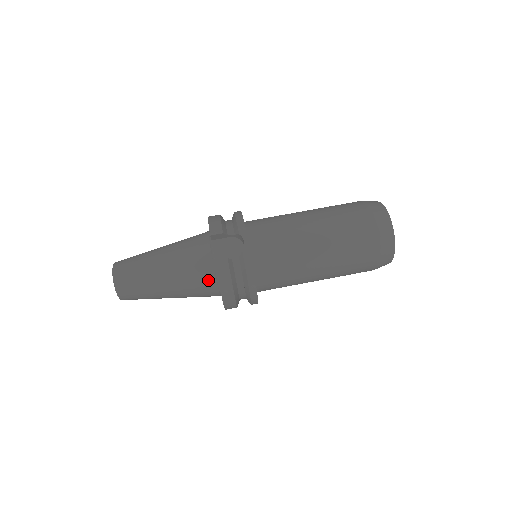
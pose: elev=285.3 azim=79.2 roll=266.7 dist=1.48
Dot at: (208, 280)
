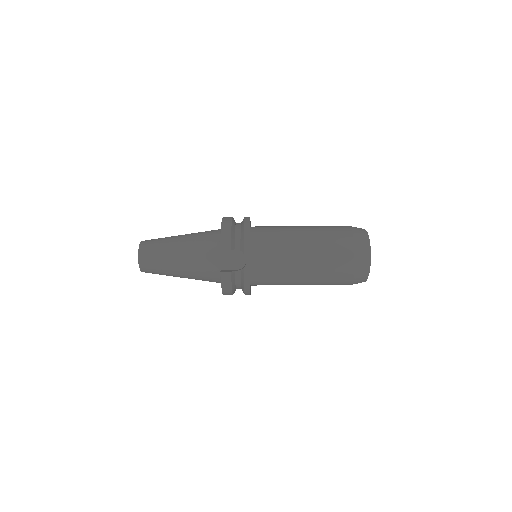
Dot at: (214, 277)
